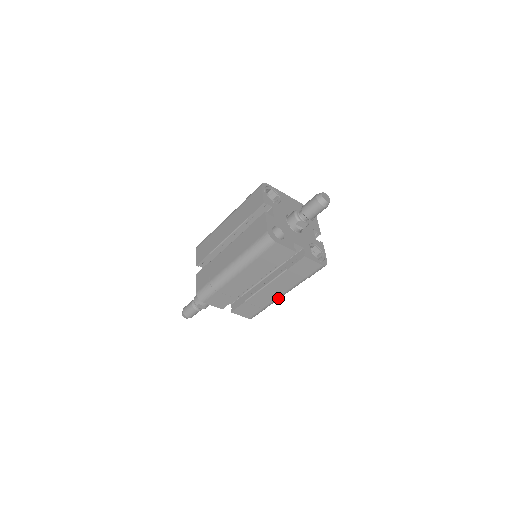
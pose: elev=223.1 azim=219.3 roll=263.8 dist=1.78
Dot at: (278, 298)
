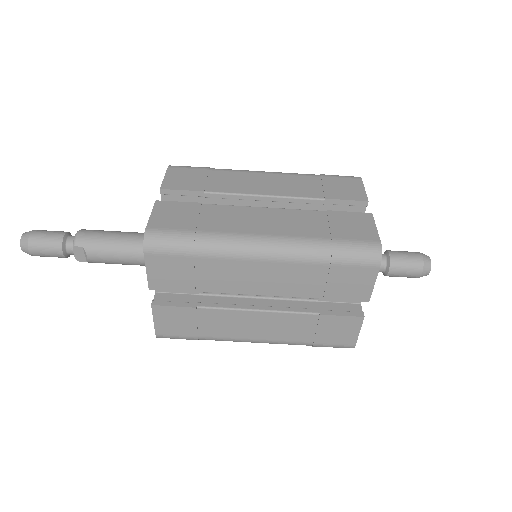
Dot at: (238, 340)
